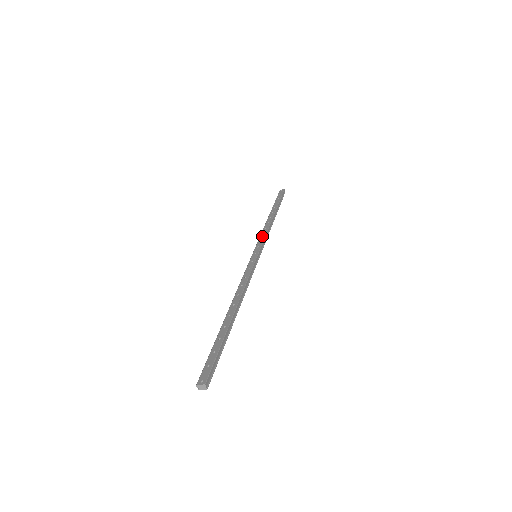
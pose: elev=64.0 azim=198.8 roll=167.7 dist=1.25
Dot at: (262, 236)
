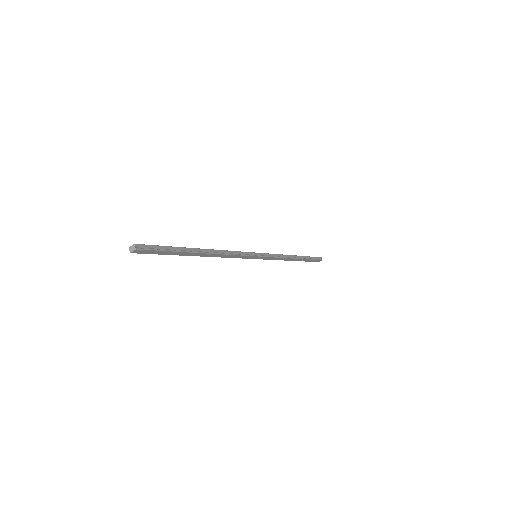
Dot at: occluded
